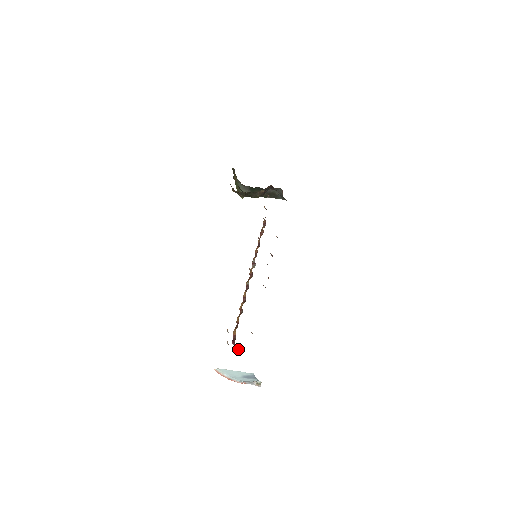
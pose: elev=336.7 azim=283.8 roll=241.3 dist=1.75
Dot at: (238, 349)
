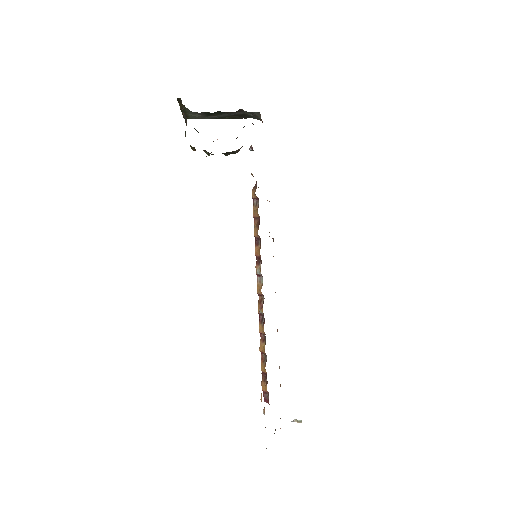
Dot at: occluded
